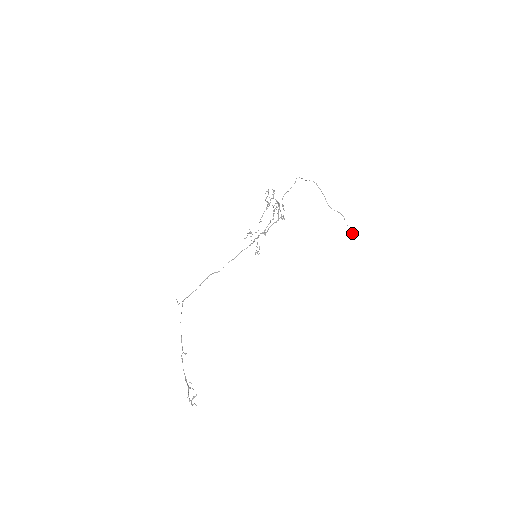
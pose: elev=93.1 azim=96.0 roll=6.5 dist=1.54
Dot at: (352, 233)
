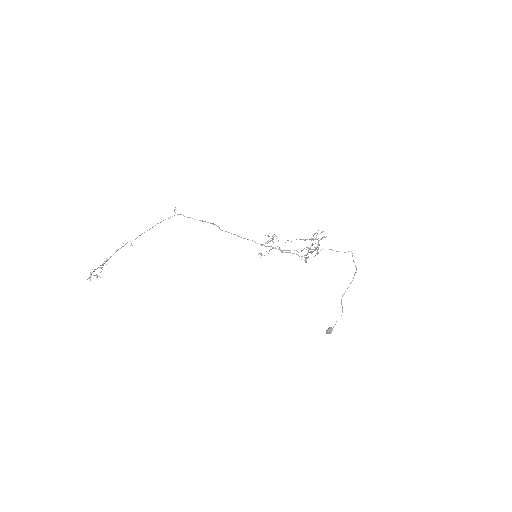
Dot at: (331, 332)
